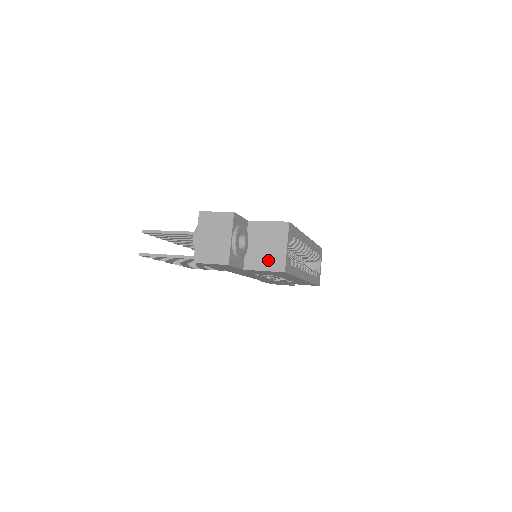
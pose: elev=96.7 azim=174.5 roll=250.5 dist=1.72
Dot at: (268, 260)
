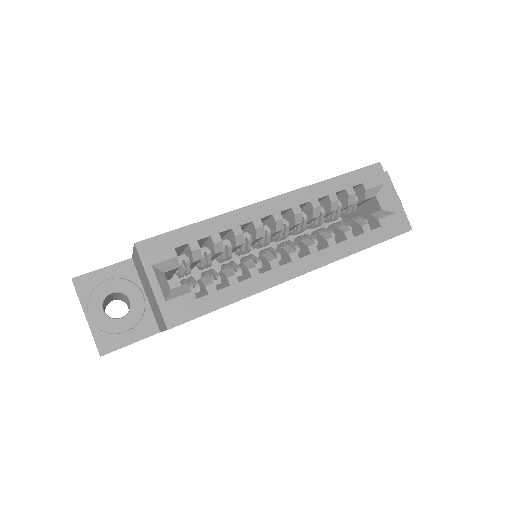
Dot at: (157, 313)
